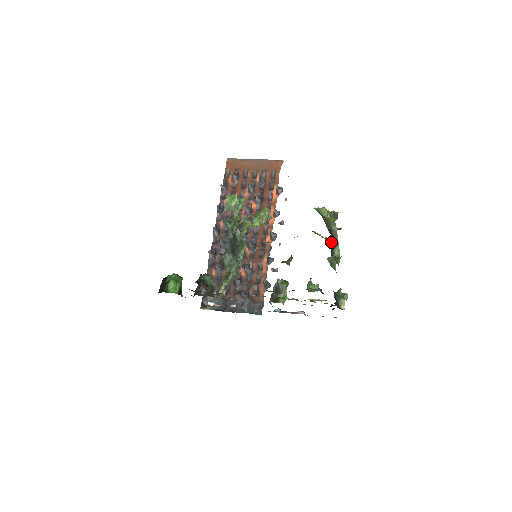
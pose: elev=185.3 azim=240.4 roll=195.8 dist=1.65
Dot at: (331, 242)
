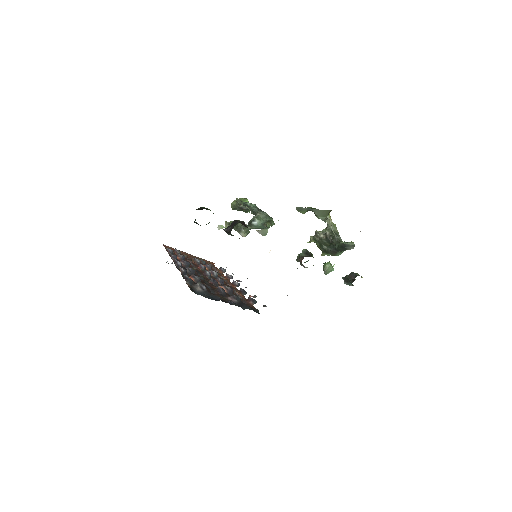
Dot at: (336, 237)
